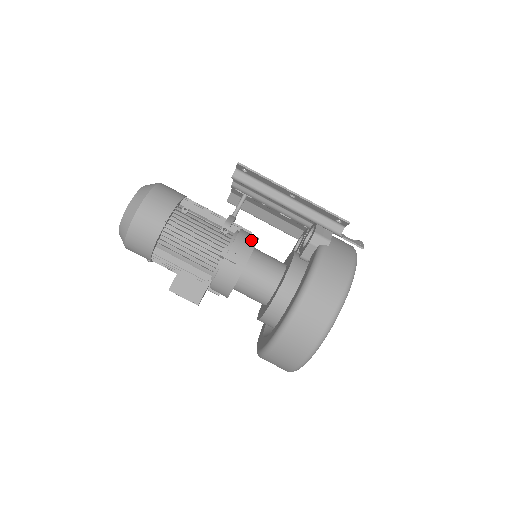
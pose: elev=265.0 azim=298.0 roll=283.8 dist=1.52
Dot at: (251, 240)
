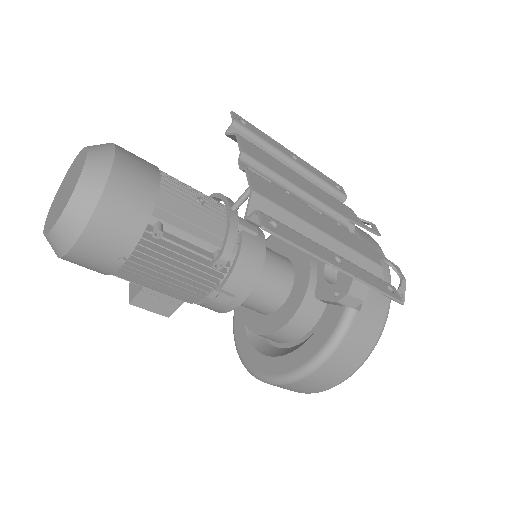
Dot at: (255, 266)
